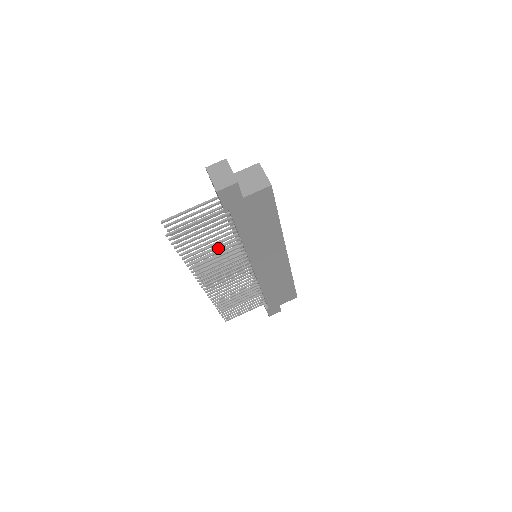
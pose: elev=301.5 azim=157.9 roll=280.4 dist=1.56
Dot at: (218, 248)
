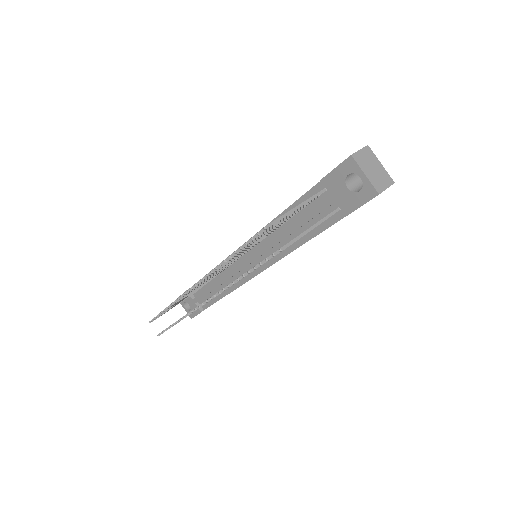
Dot at: occluded
